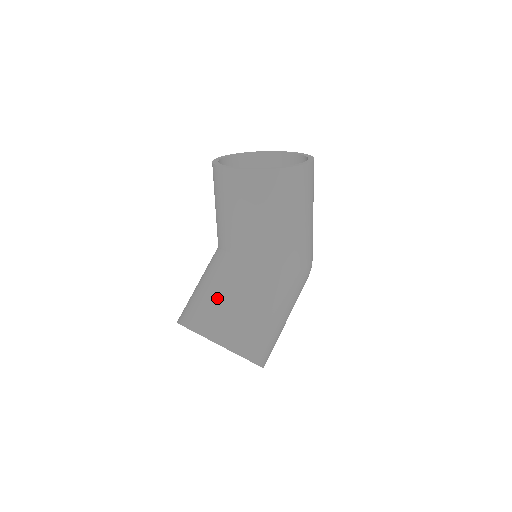
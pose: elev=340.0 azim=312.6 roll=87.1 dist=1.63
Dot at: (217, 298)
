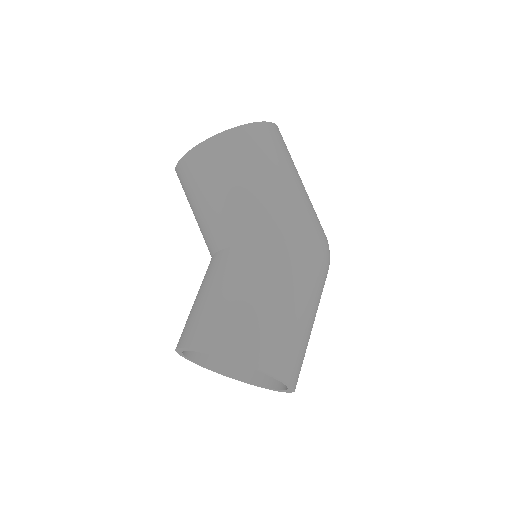
Dot at: (200, 302)
